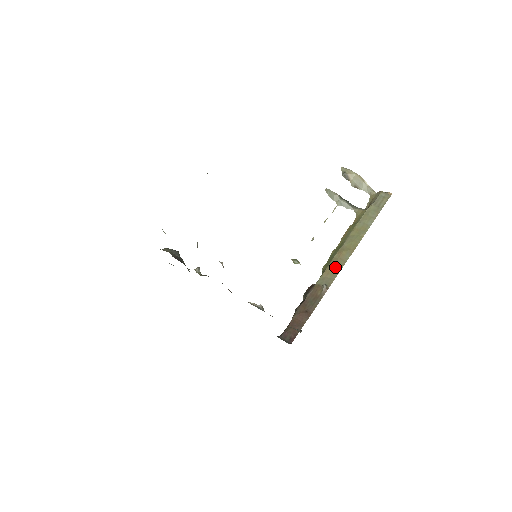
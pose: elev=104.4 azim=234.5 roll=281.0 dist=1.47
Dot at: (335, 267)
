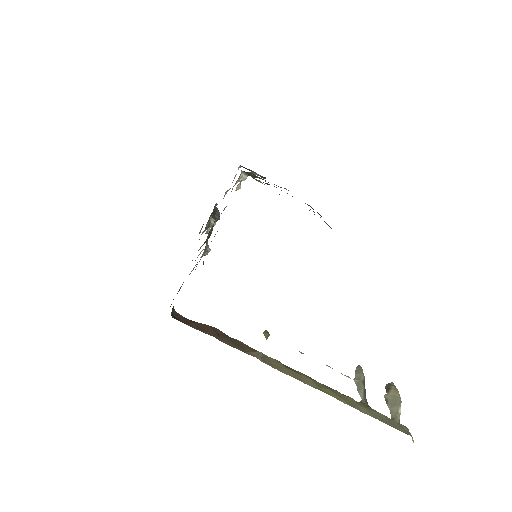
Dot at: (288, 369)
